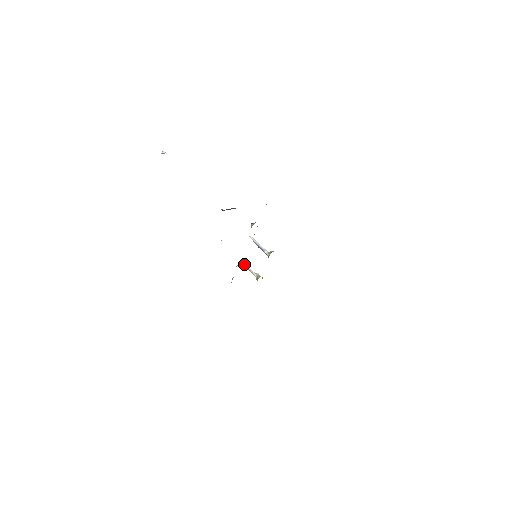
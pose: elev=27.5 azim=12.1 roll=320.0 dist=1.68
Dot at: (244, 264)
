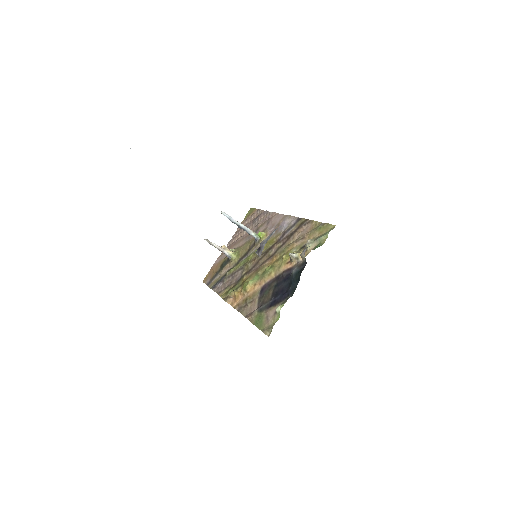
Dot at: (205, 239)
